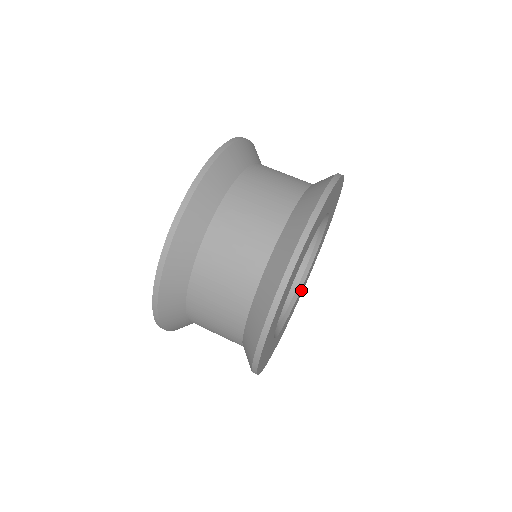
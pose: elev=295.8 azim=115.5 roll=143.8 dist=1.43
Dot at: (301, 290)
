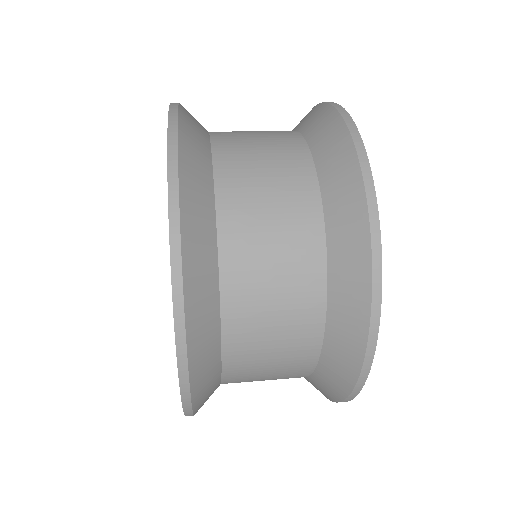
Dot at: occluded
